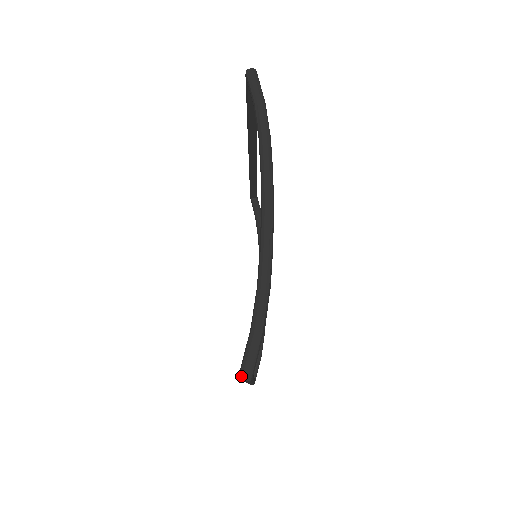
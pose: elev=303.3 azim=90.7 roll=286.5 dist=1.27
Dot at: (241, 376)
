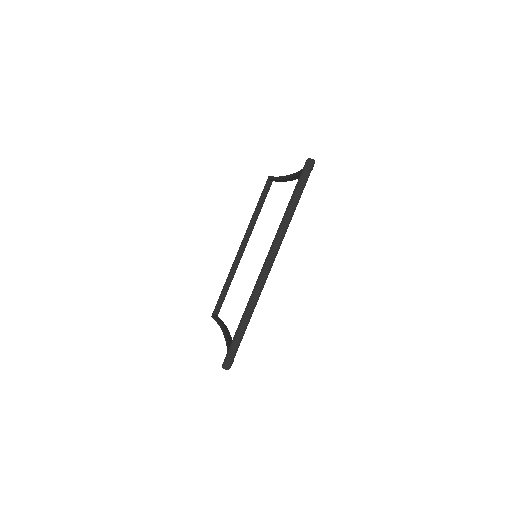
Dot at: (212, 317)
